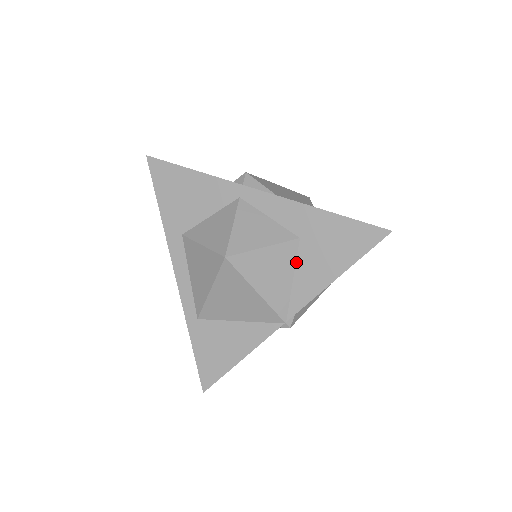
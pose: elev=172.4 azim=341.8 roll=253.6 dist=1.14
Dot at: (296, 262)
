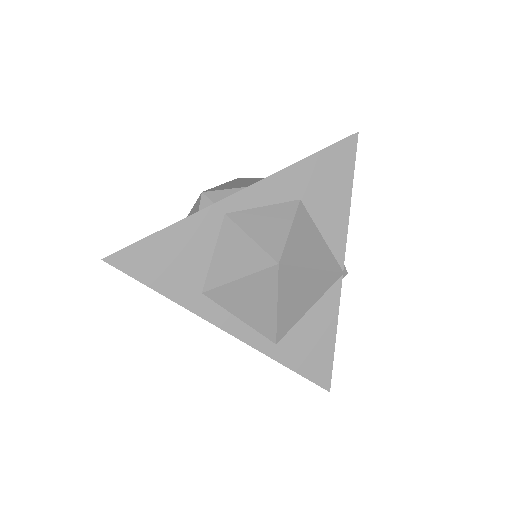
Dot at: (313, 220)
